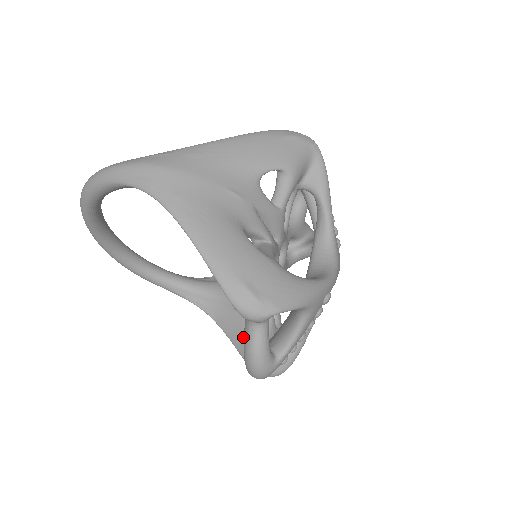
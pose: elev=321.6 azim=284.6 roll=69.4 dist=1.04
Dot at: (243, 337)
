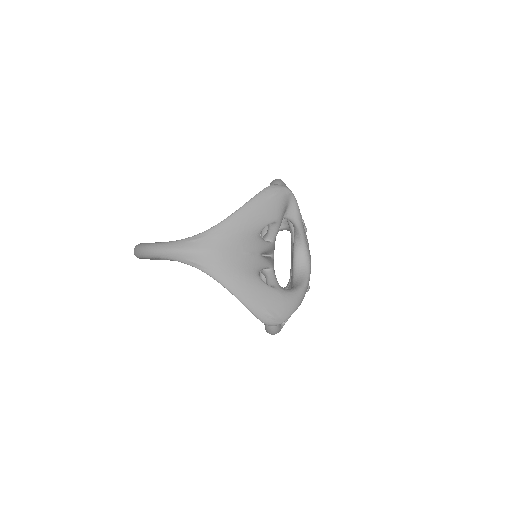
Dot at: occluded
